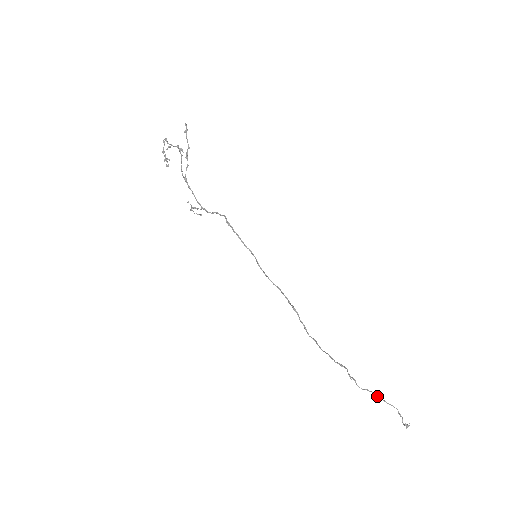
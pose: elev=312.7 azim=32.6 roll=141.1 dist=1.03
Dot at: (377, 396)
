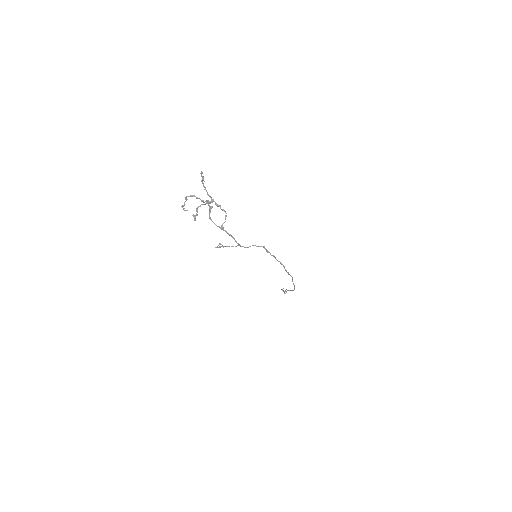
Dot at: (282, 289)
